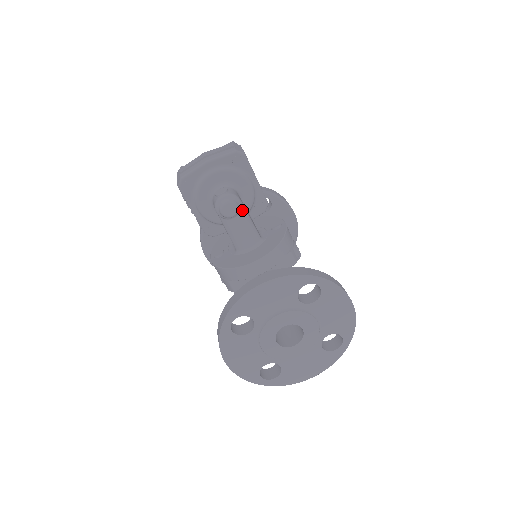
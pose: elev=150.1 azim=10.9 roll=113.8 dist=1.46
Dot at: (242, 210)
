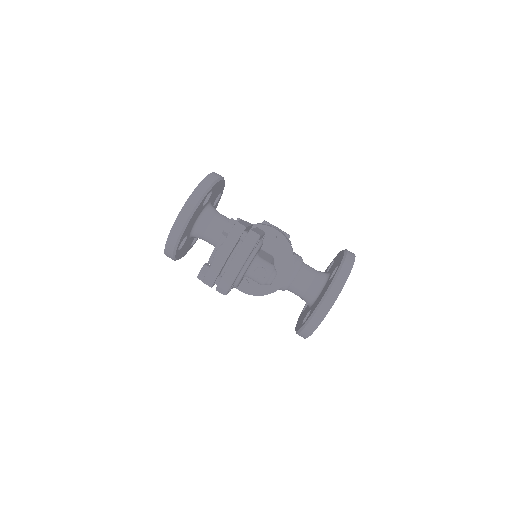
Dot at: occluded
